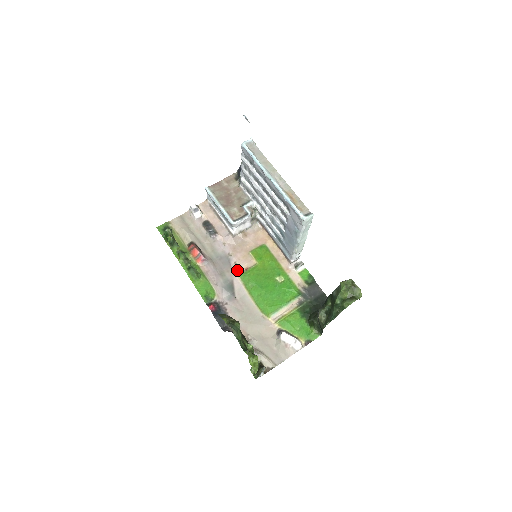
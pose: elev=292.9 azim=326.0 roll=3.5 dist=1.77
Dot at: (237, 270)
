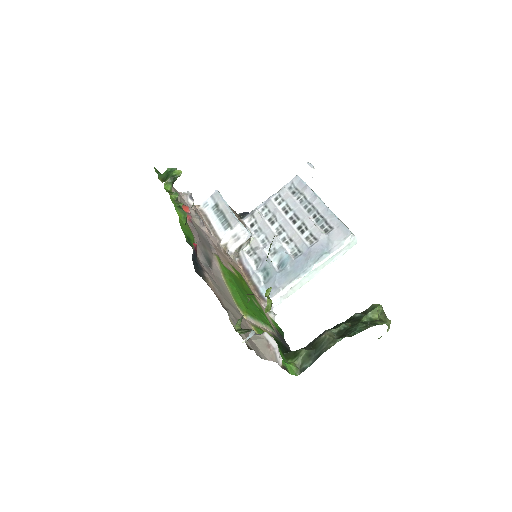
Dot at: (219, 258)
